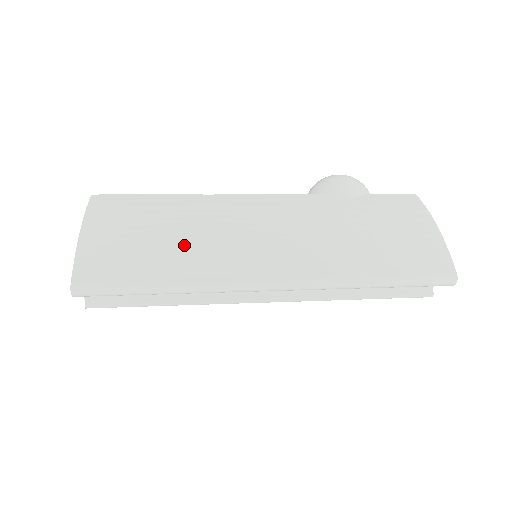
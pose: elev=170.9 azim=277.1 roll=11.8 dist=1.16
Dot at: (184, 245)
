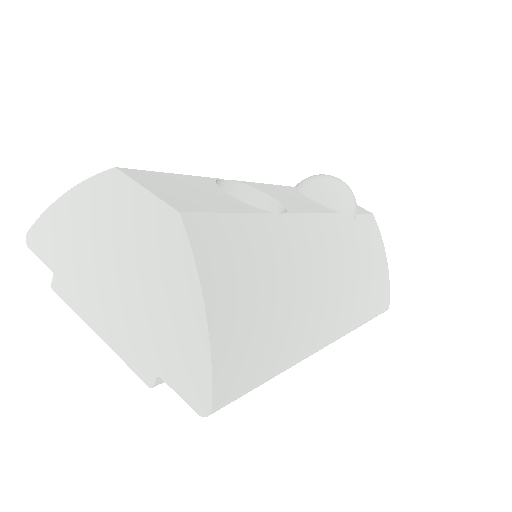
Dot at: (289, 315)
